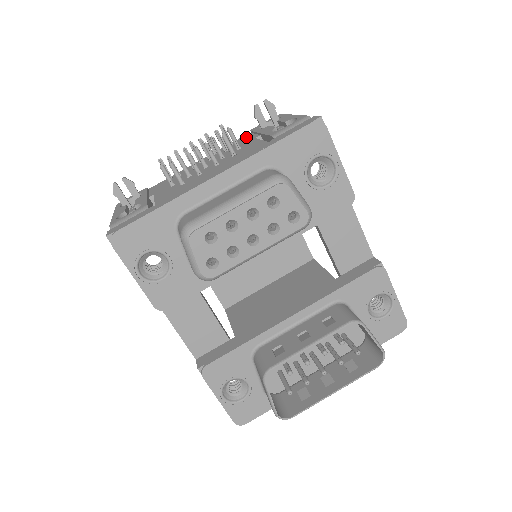
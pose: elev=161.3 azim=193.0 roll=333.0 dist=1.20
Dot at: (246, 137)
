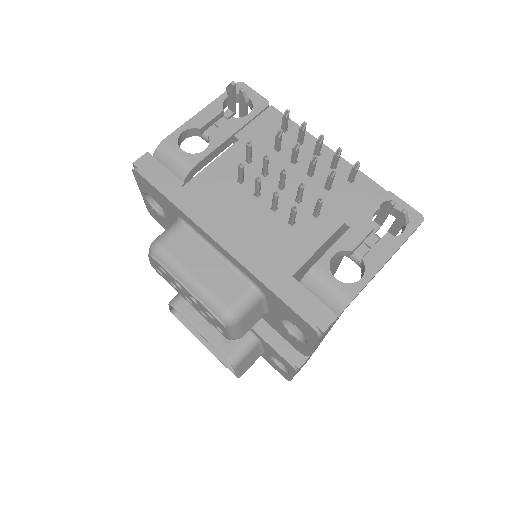
Dot at: (365, 196)
